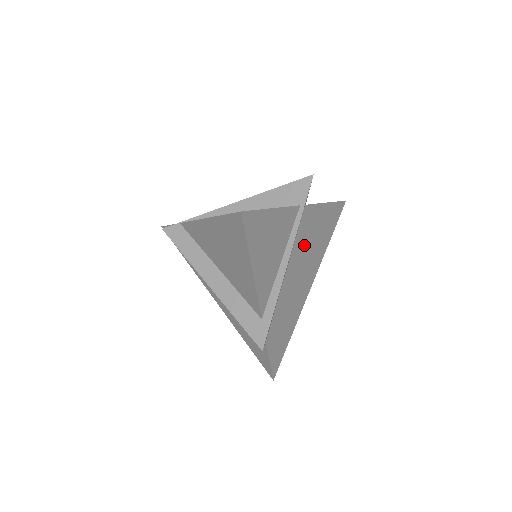
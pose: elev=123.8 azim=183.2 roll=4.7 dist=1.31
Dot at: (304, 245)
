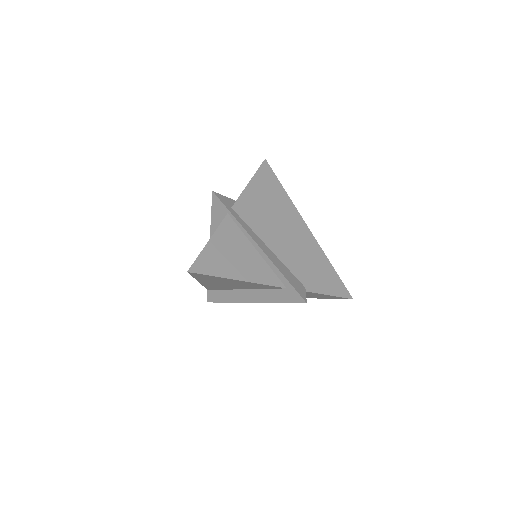
Dot at: (264, 221)
